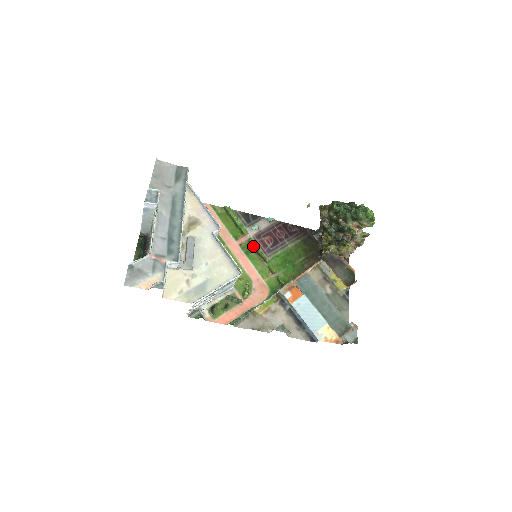
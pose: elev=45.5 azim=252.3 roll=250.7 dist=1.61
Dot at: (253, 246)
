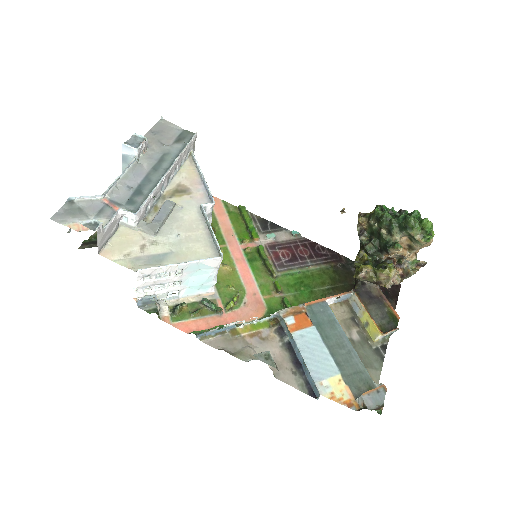
Dot at: (261, 254)
